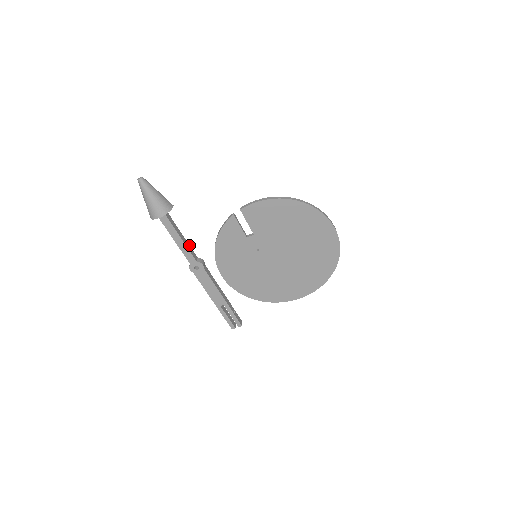
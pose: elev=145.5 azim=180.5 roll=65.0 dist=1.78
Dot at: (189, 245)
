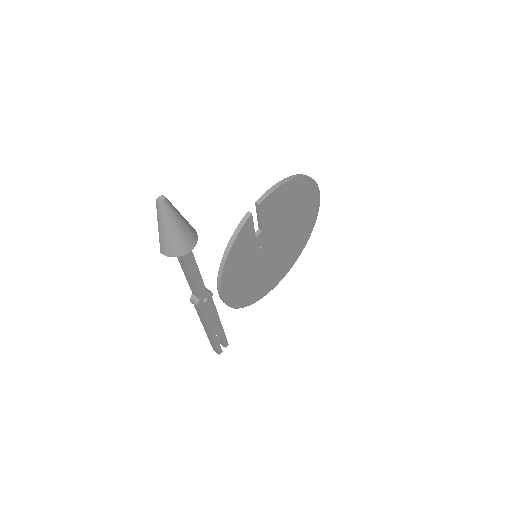
Dot at: occluded
